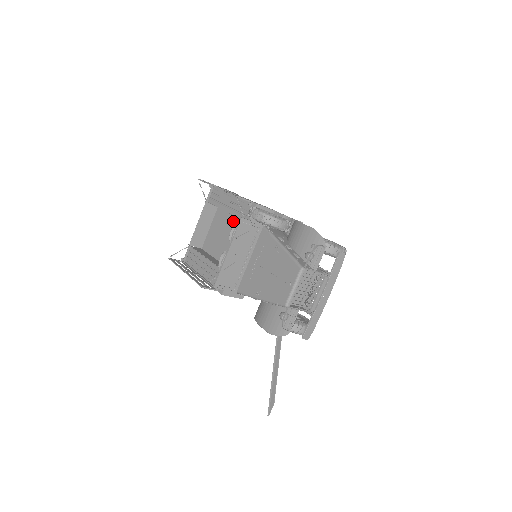
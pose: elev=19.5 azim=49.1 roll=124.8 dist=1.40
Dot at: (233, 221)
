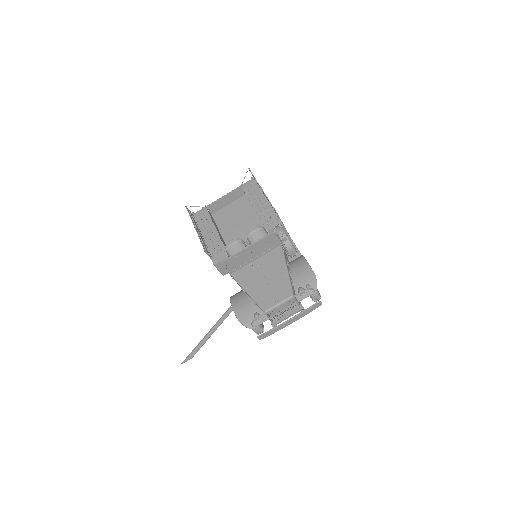
Dot at: (252, 216)
